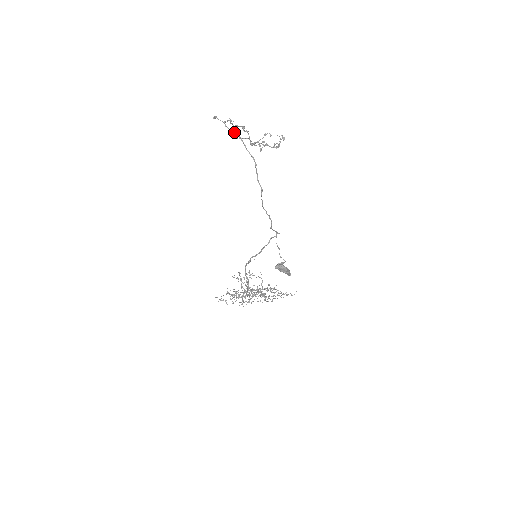
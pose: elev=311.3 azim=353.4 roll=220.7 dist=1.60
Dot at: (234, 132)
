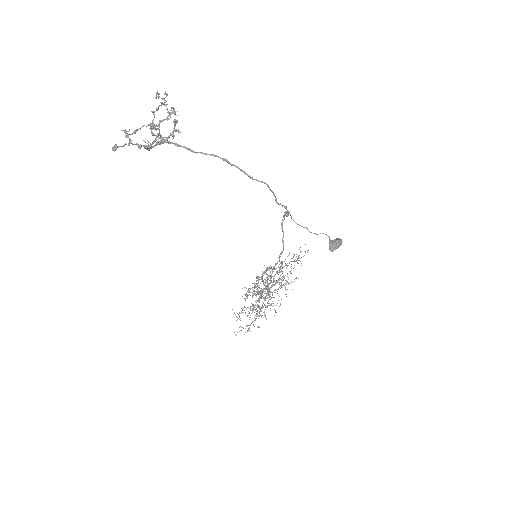
Dot at: (159, 144)
